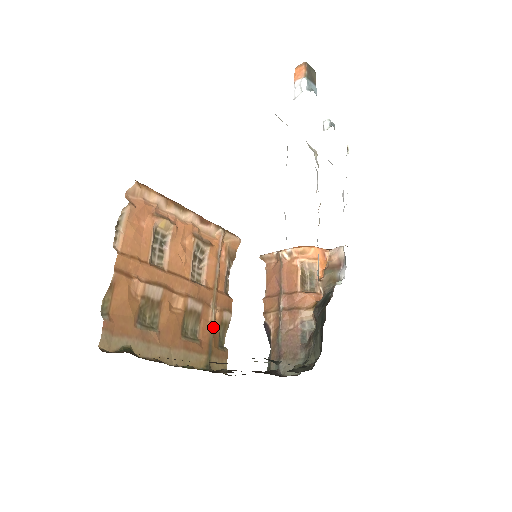
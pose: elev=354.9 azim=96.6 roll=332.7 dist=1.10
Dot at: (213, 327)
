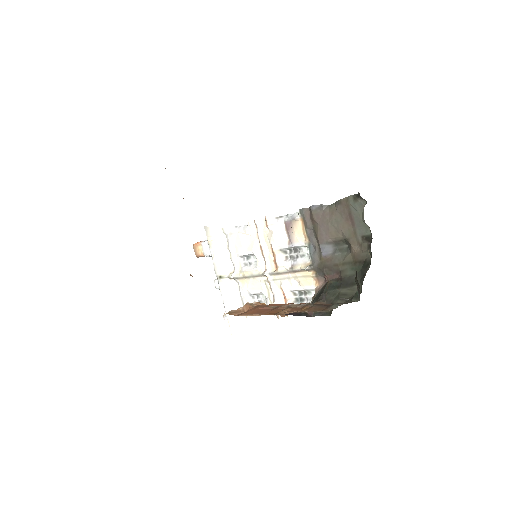
Dot at: occluded
